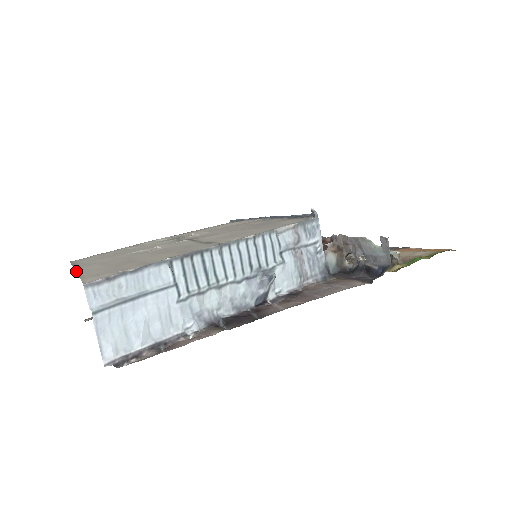
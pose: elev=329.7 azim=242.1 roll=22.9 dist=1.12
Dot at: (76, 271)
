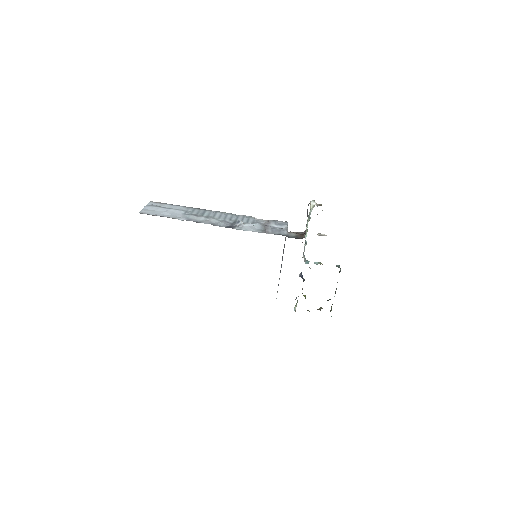
Dot at: occluded
